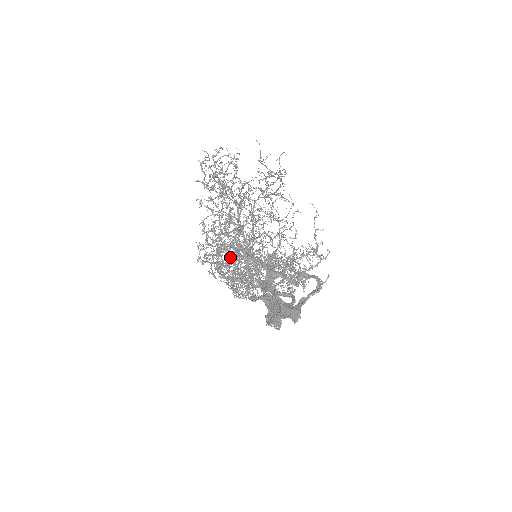
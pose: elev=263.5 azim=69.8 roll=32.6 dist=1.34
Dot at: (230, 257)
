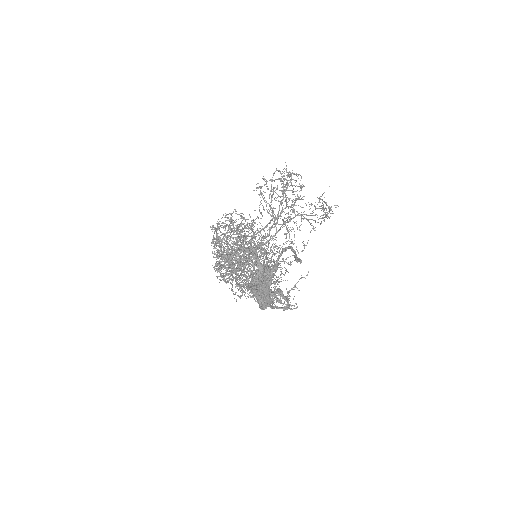
Dot at: (240, 240)
